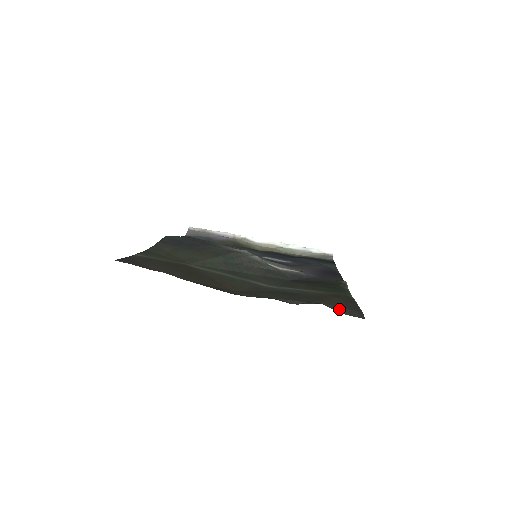
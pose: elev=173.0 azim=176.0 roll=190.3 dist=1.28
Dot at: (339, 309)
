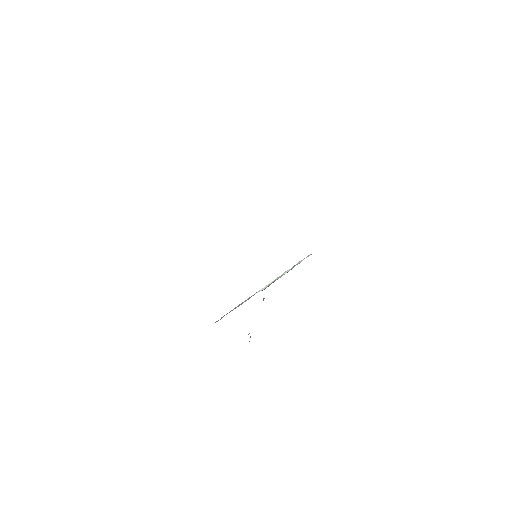
Dot at: occluded
